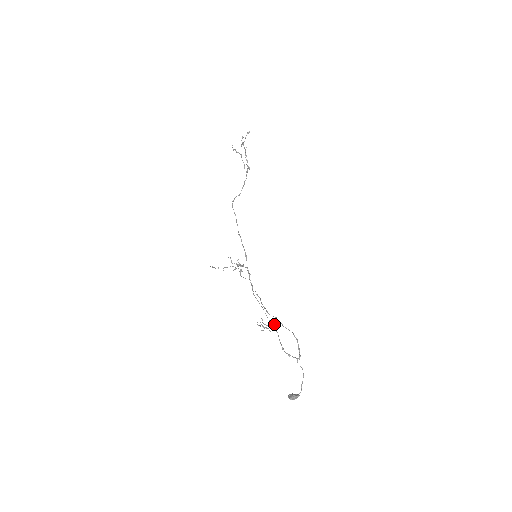
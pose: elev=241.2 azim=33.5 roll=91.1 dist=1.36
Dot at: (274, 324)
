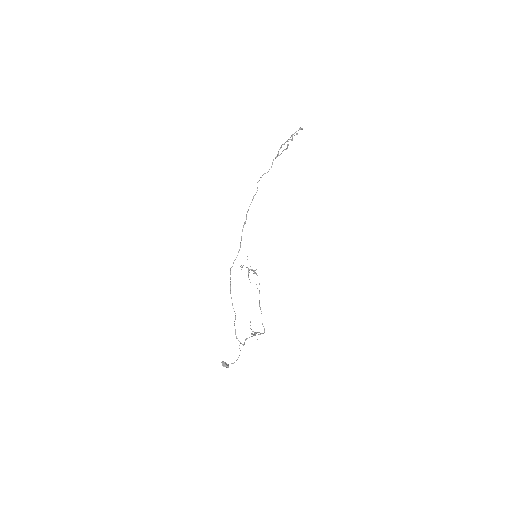
Dot at: (258, 334)
